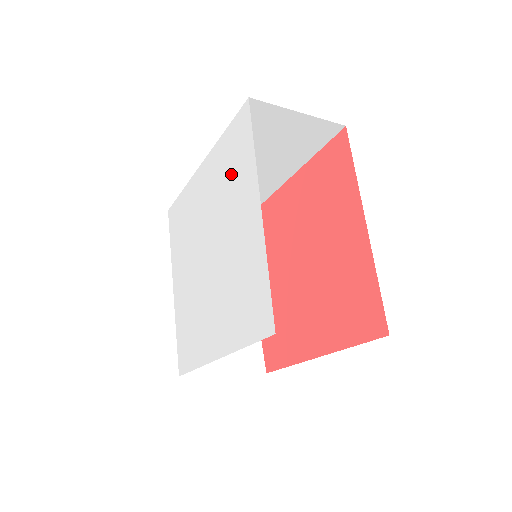
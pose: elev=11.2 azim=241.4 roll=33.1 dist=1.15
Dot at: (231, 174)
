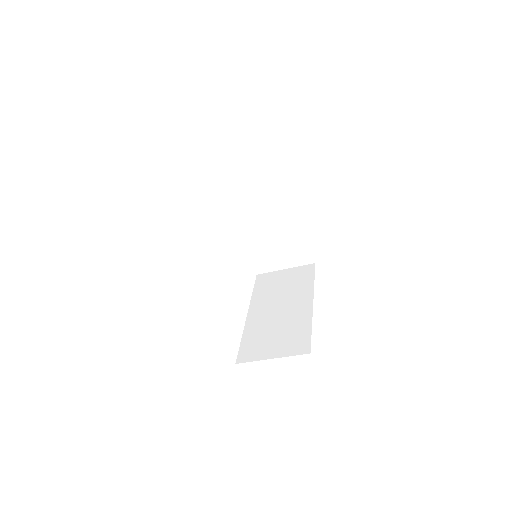
Dot at: occluded
